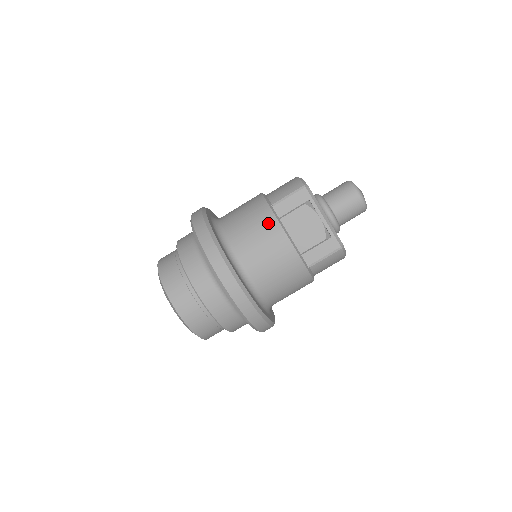
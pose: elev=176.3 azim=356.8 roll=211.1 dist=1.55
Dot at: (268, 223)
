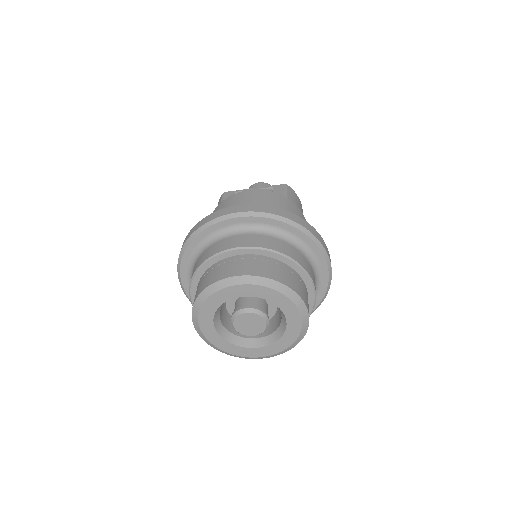
Dot at: (227, 202)
